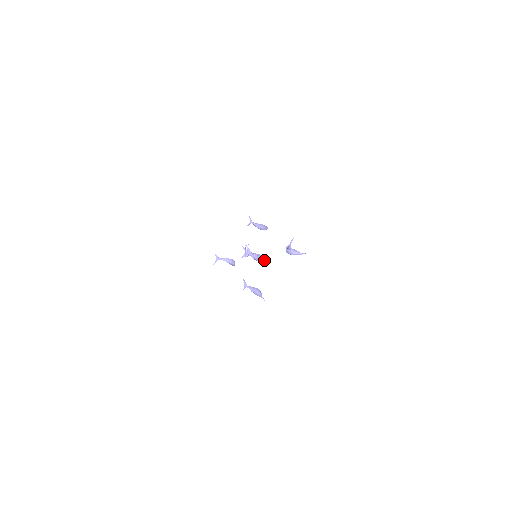
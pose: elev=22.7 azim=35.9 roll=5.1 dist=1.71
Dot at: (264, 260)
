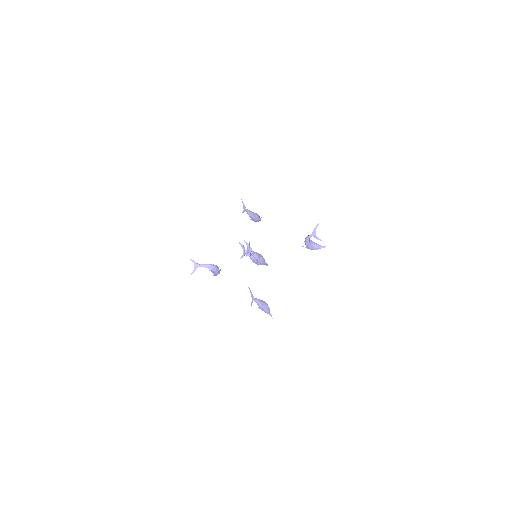
Dot at: (264, 262)
